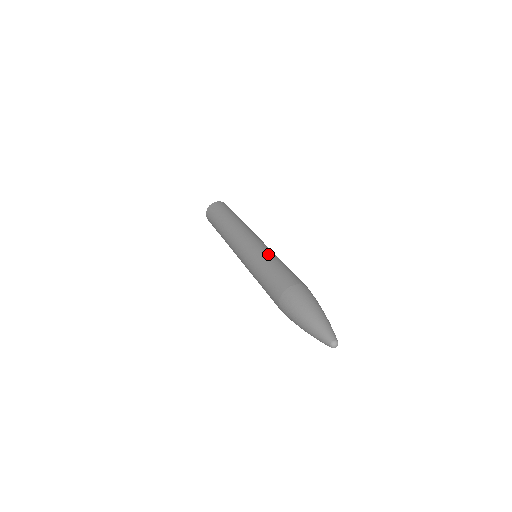
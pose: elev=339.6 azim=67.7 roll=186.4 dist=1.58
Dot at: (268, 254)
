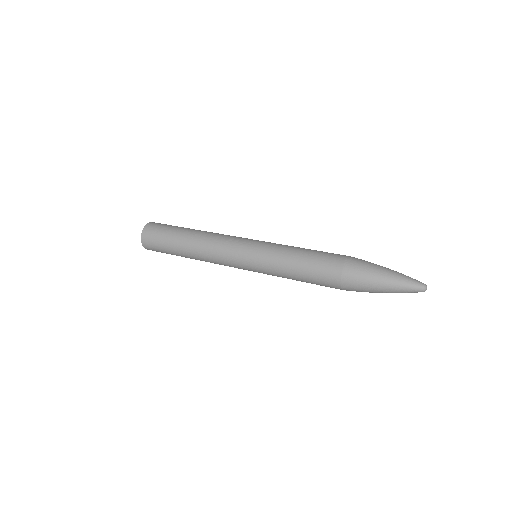
Dot at: occluded
